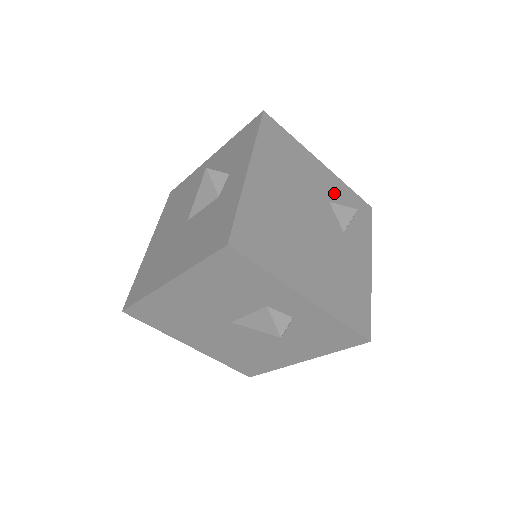
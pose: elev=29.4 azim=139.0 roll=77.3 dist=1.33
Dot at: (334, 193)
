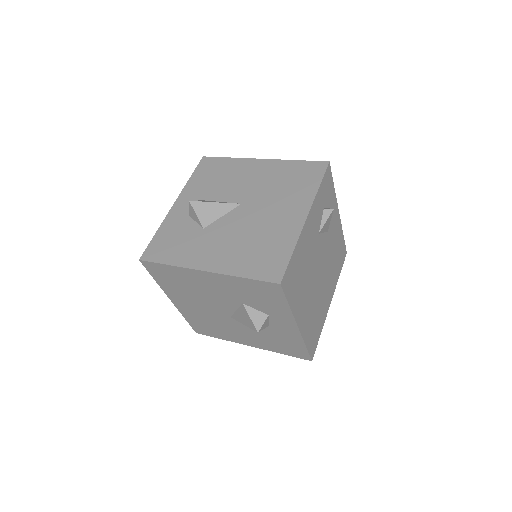
Dot at: (317, 220)
